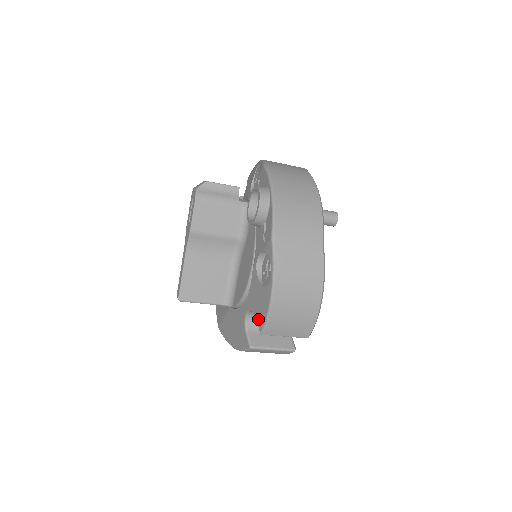
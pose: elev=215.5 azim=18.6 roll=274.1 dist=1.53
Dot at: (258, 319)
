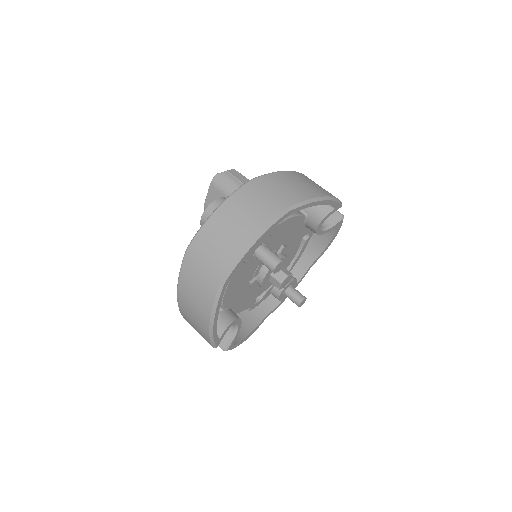
Dot at: occluded
